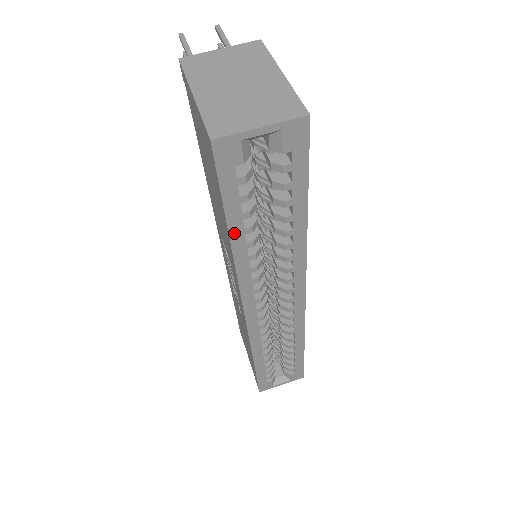
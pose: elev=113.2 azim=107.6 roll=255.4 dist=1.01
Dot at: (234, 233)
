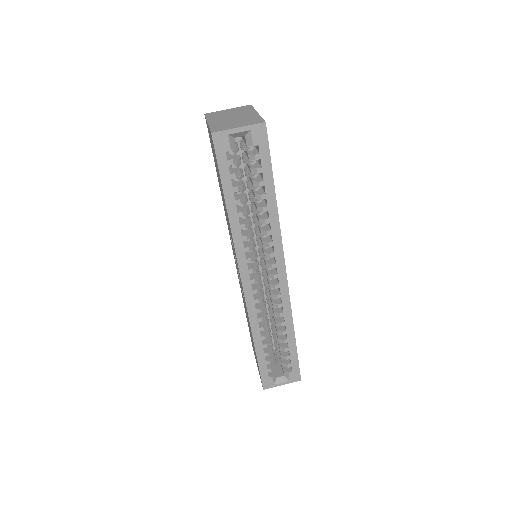
Dot at: (229, 203)
